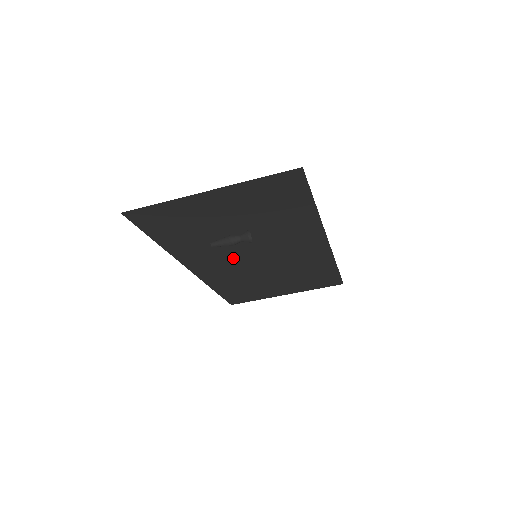
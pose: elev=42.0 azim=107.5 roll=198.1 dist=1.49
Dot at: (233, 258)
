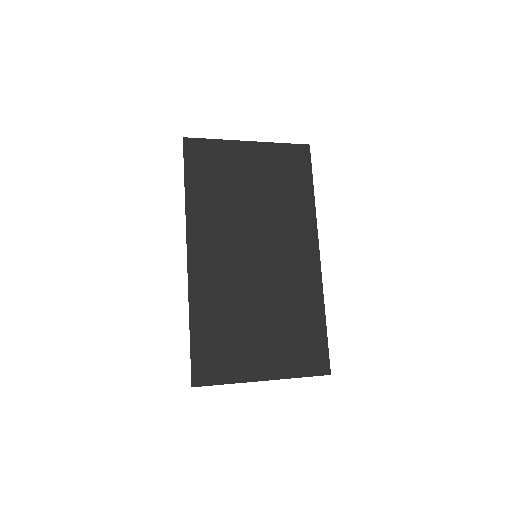
Dot at: (236, 261)
